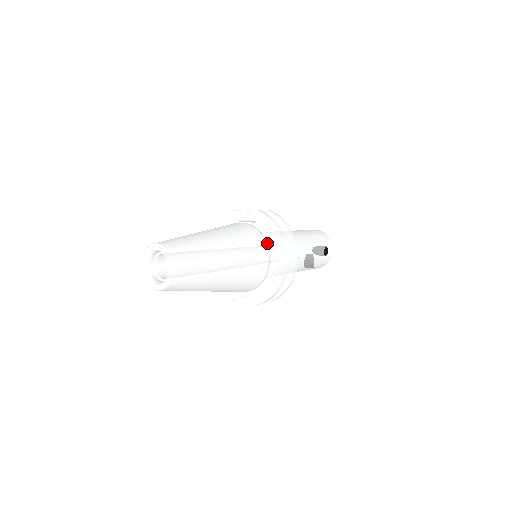
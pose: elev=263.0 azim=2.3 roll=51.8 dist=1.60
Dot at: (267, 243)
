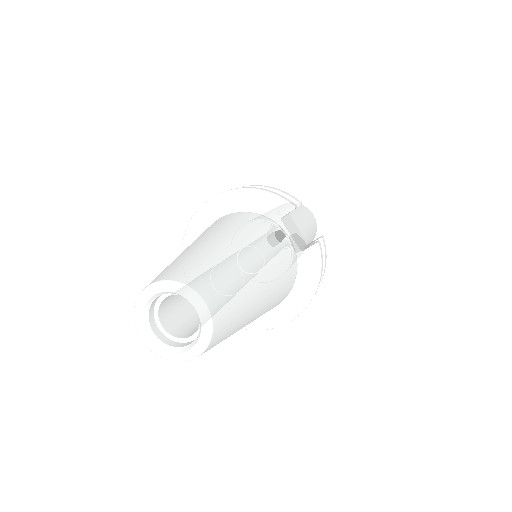
Dot at: occluded
